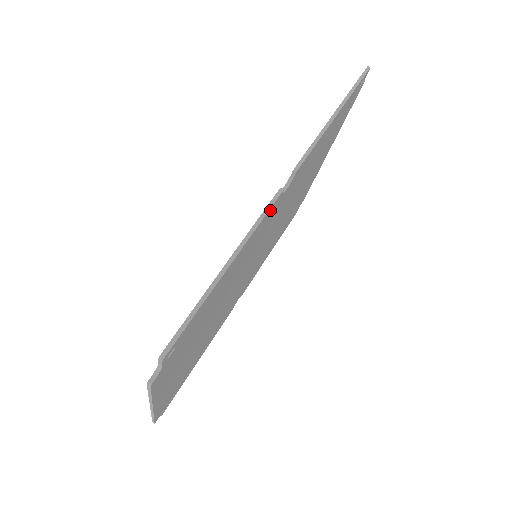
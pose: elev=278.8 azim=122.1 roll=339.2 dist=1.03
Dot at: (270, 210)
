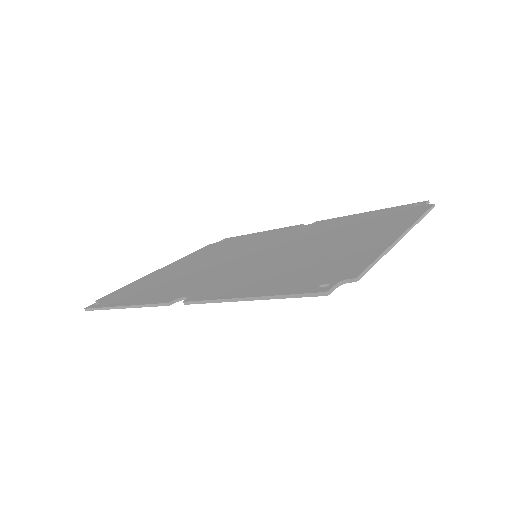
Dot at: occluded
